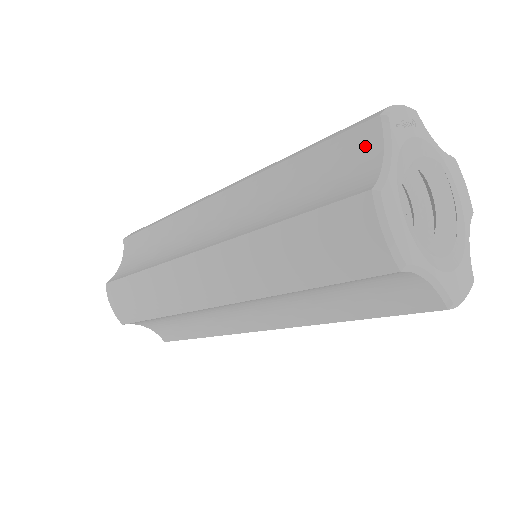
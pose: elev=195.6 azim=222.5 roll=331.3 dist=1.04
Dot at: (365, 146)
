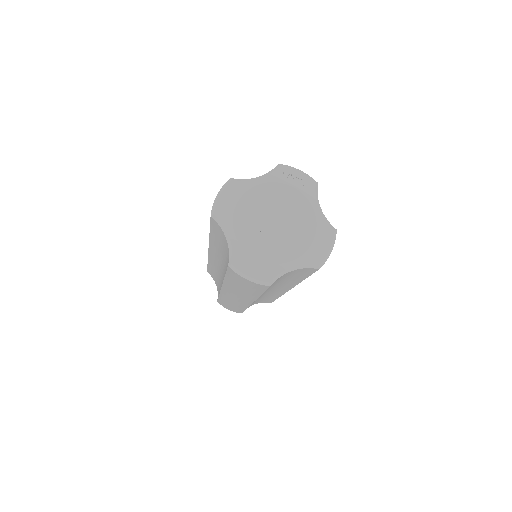
Dot at: occluded
